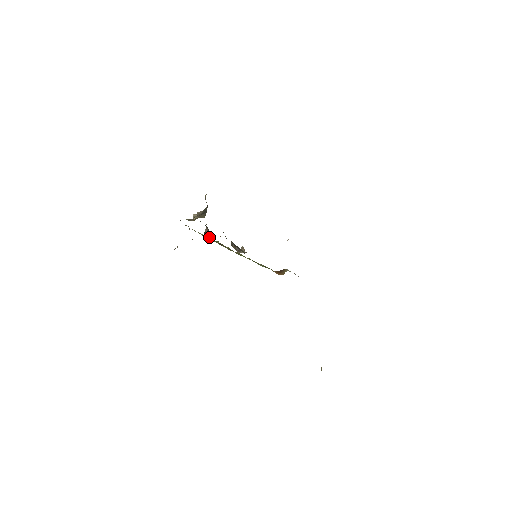
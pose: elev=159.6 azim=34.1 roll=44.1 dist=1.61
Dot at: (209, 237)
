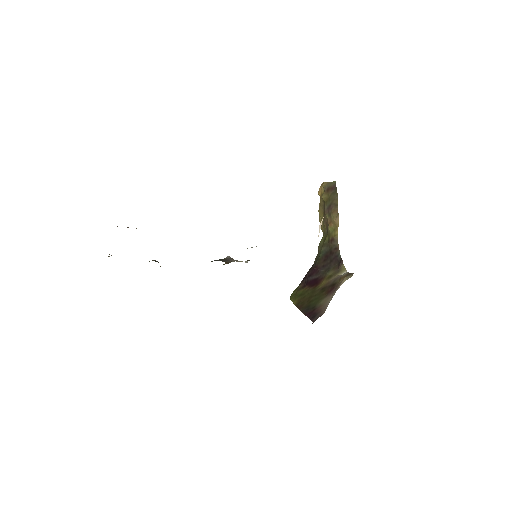
Dot at: occluded
